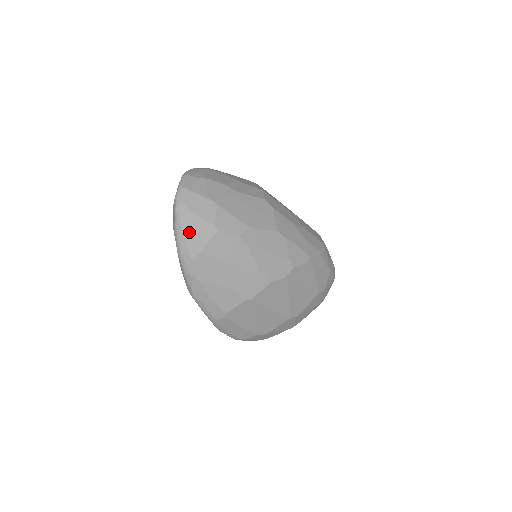
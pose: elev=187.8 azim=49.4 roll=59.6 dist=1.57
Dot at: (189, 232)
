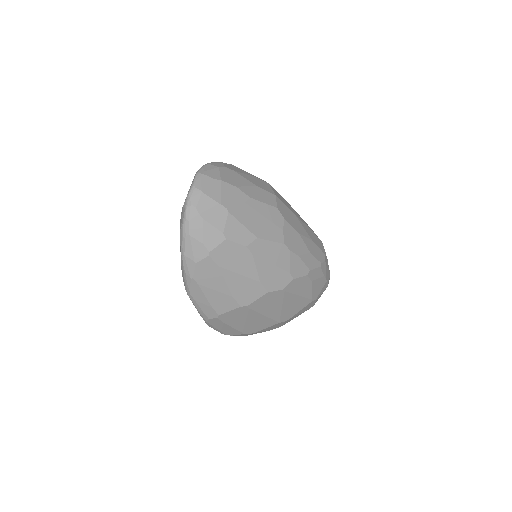
Dot at: (196, 236)
